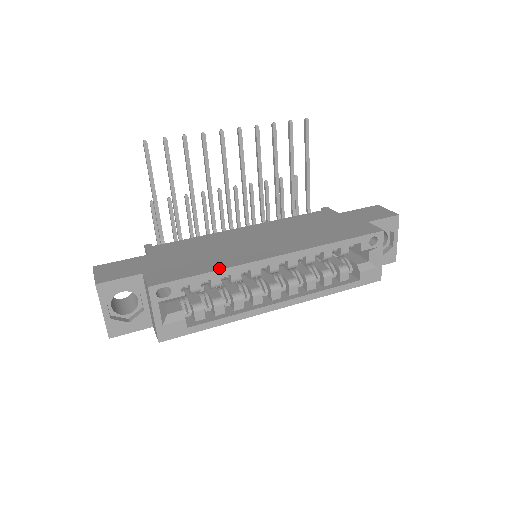
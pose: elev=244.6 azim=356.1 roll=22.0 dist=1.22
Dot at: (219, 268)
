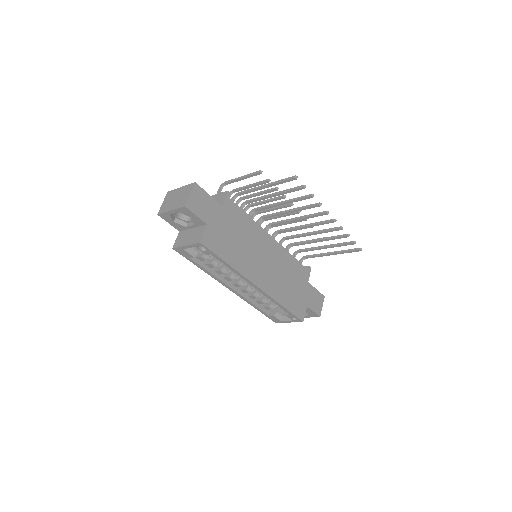
Dot at: (234, 266)
